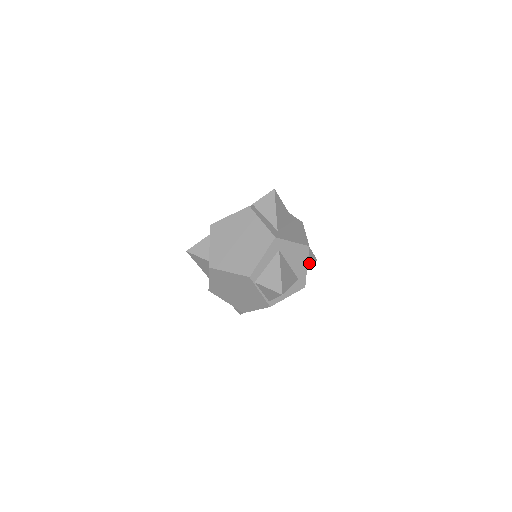
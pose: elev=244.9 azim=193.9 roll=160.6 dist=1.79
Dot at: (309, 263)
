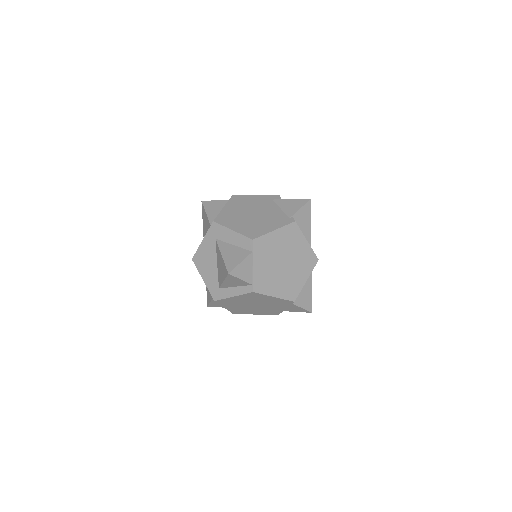
Dot at: occluded
